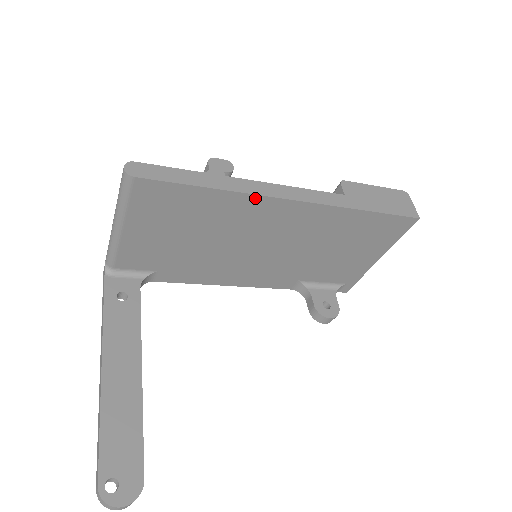
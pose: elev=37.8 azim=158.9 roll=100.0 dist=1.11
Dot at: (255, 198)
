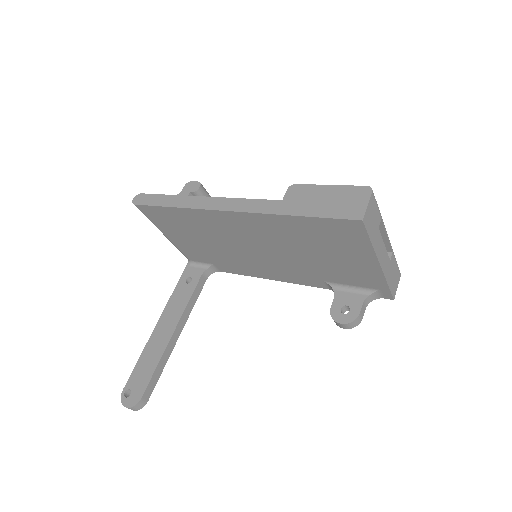
Dot at: (202, 211)
